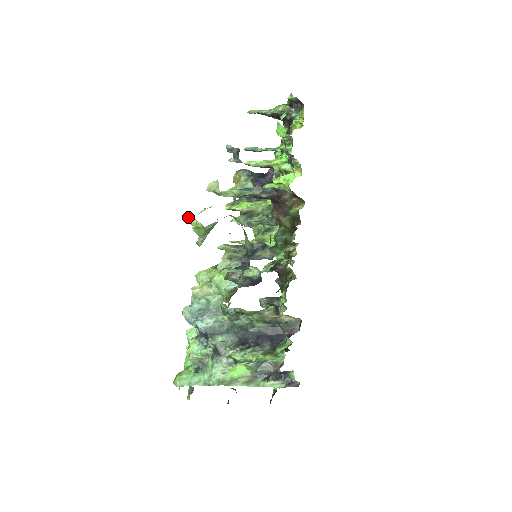
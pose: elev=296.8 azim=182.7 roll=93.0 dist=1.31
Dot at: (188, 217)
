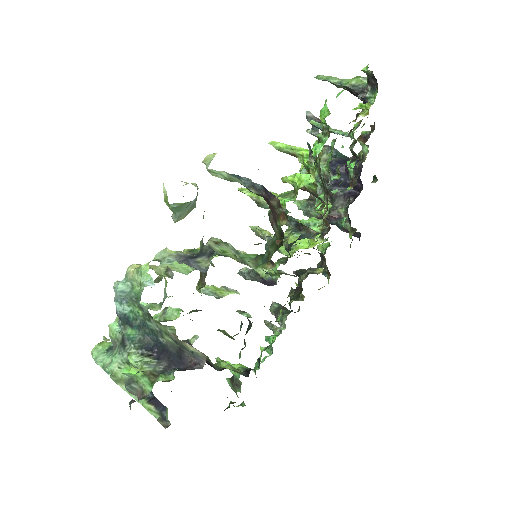
Dot at: (163, 186)
